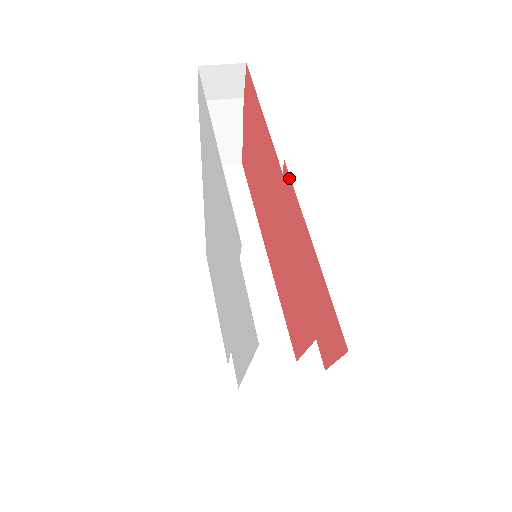
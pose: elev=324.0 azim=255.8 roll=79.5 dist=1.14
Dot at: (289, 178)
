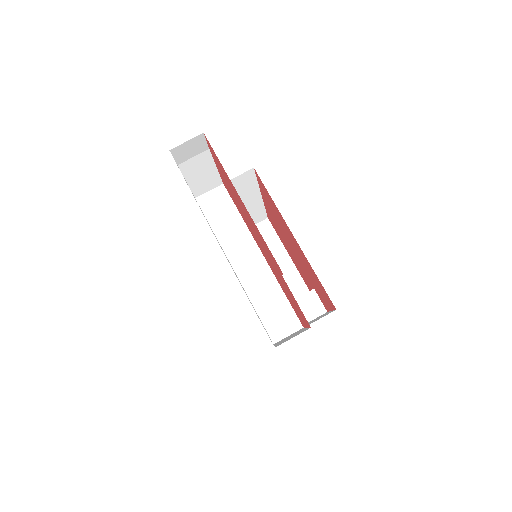
Dot at: (262, 183)
